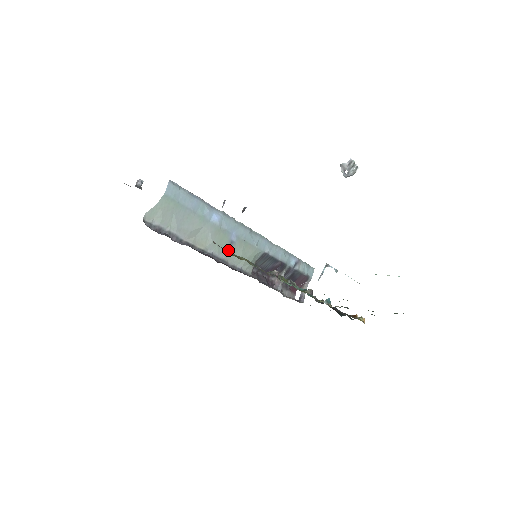
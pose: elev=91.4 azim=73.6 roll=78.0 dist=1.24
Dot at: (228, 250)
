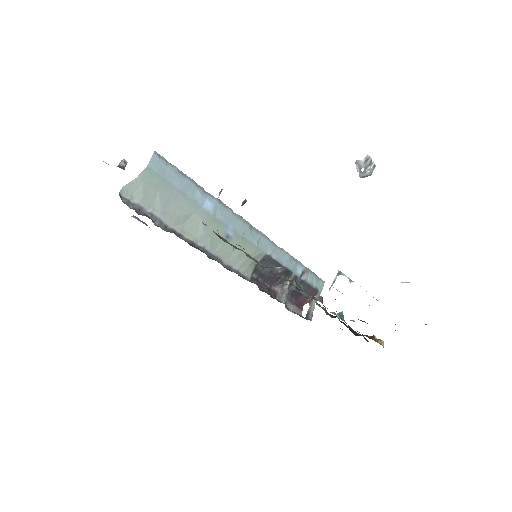
Dot at: (223, 246)
